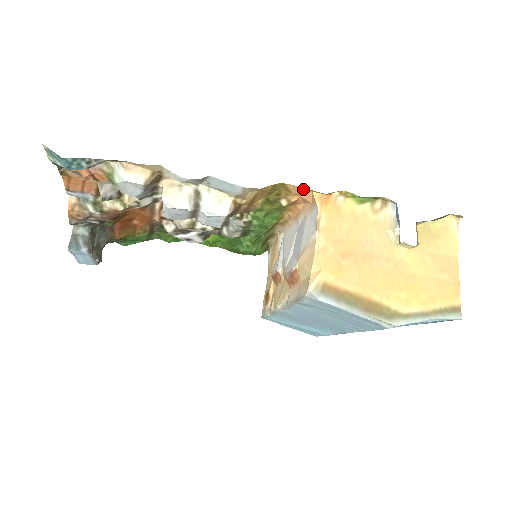
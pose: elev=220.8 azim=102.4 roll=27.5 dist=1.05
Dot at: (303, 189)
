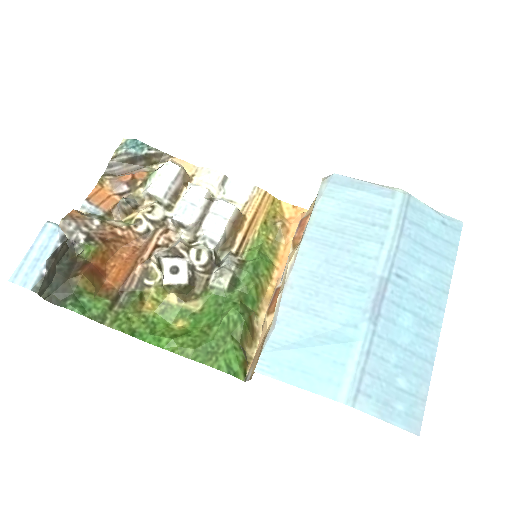
Dot at: (294, 209)
